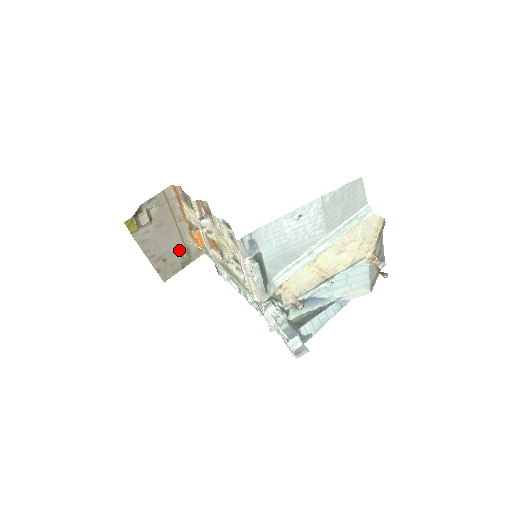
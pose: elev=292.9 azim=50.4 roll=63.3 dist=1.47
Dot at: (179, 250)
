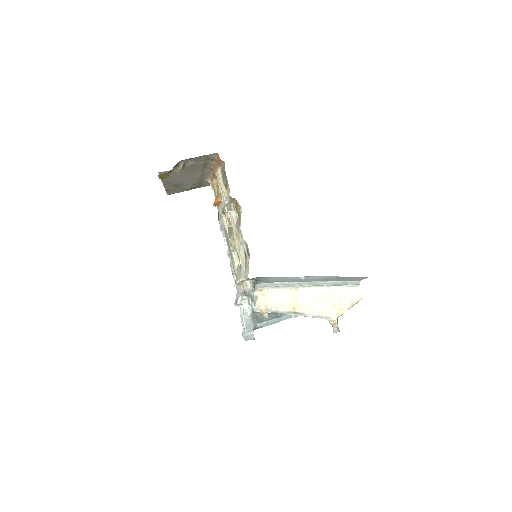
Dot at: (194, 182)
